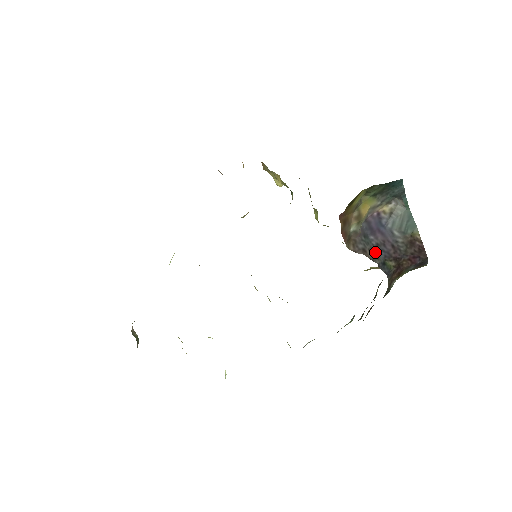
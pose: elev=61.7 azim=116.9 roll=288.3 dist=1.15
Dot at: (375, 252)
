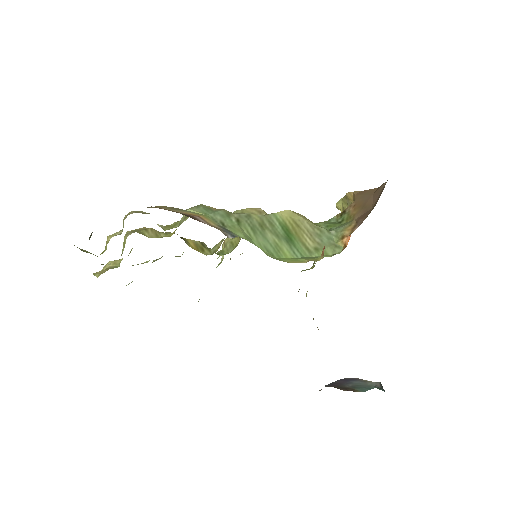
Dot at: occluded
